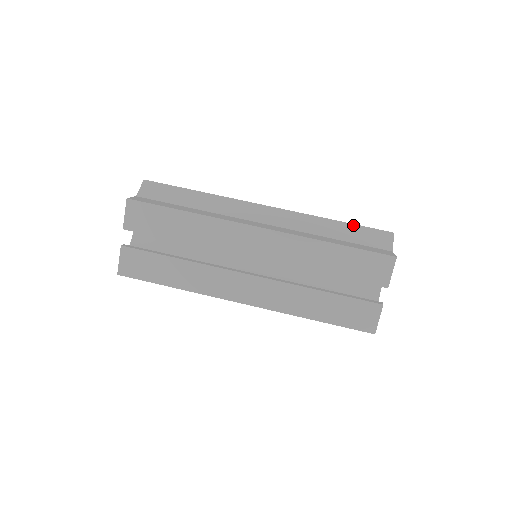
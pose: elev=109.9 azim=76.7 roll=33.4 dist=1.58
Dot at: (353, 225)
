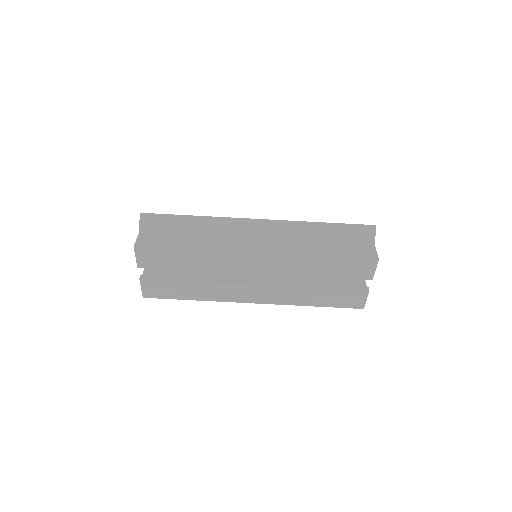
Dot at: (339, 225)
